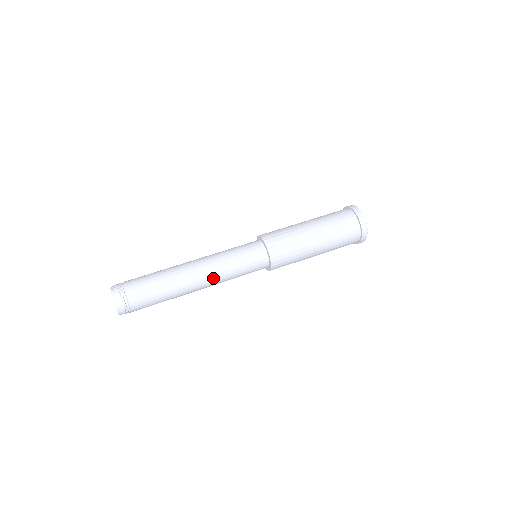
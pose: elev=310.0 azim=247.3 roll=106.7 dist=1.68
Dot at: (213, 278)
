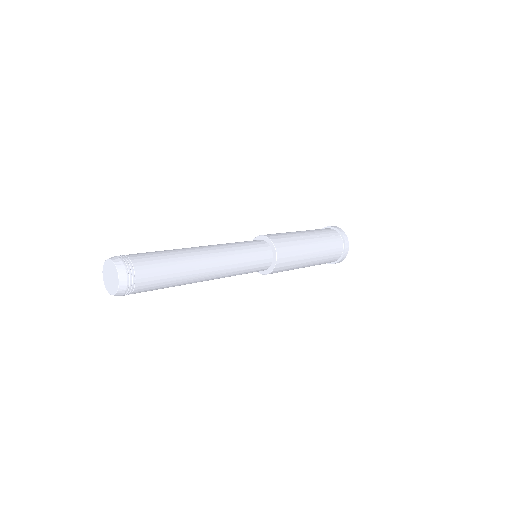
Dot at: (222, 256)
